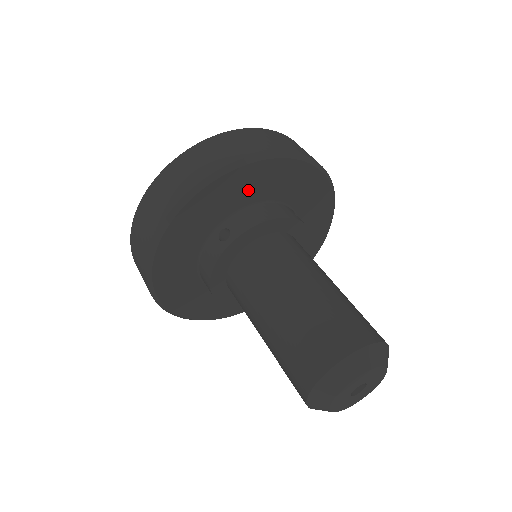
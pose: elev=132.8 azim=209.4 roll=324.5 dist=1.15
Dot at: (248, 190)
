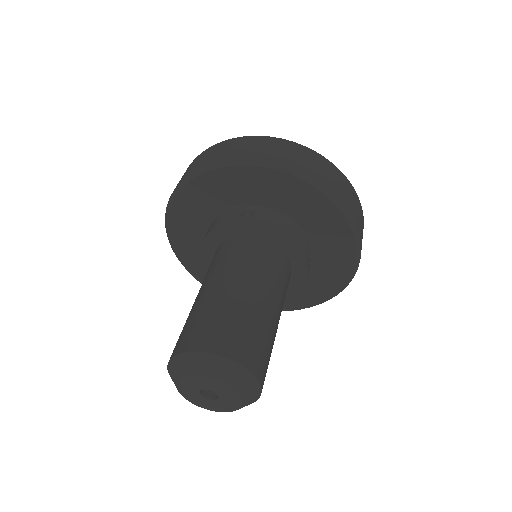
Dot at: (293, 203)
